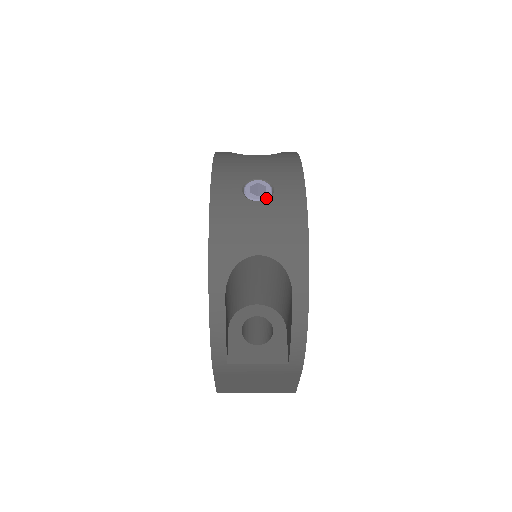
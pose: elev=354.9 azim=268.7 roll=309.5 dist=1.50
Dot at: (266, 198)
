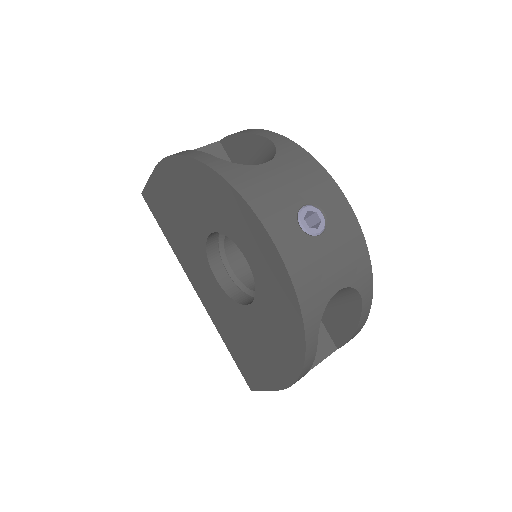
Dot at: (324, 227)
